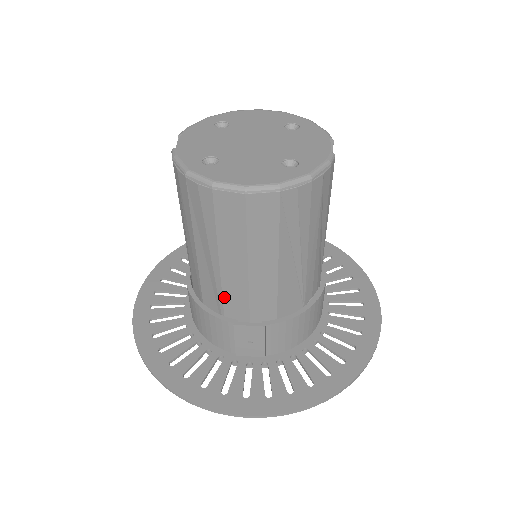
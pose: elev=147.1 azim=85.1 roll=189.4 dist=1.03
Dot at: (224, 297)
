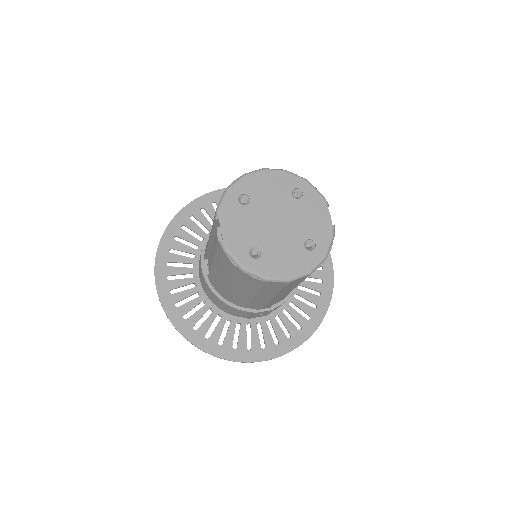
Dot at: (249, 303)
